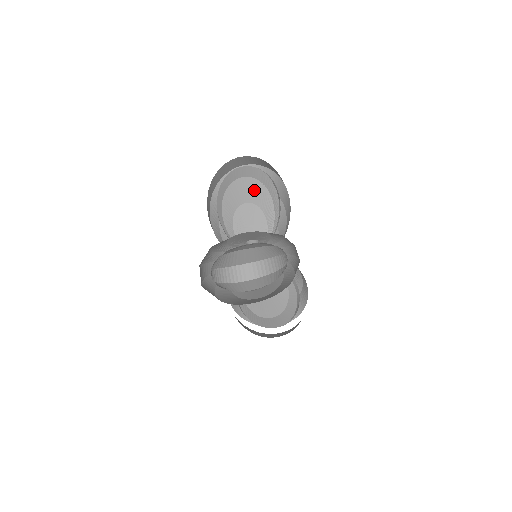
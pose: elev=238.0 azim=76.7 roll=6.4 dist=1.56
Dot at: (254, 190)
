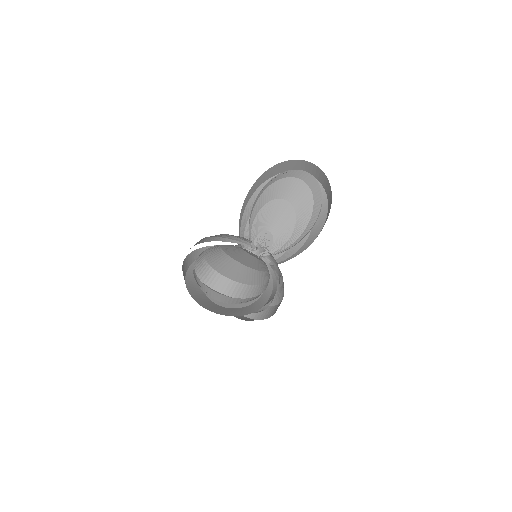
Dot at: occluded
